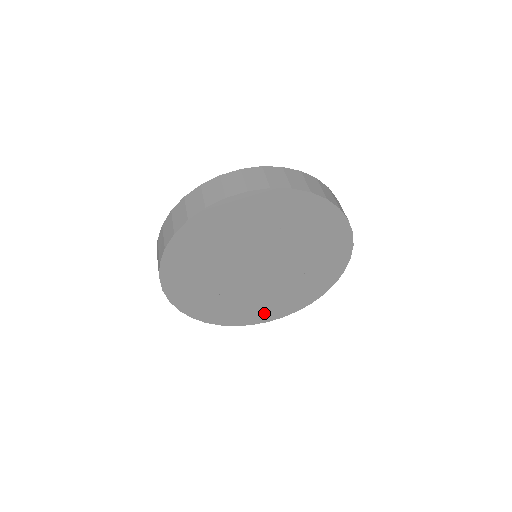
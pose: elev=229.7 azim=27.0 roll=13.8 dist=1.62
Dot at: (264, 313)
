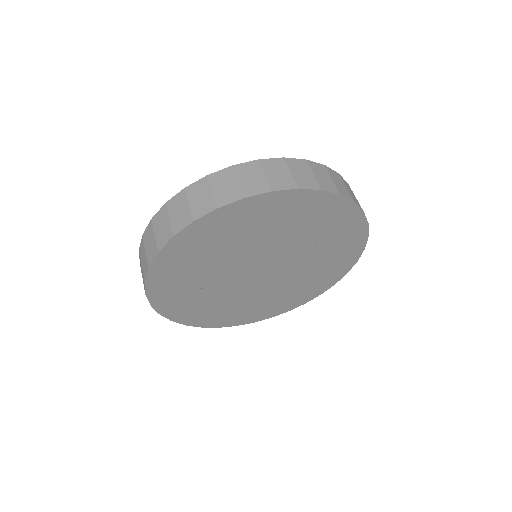
Dot at: (253, 314)
